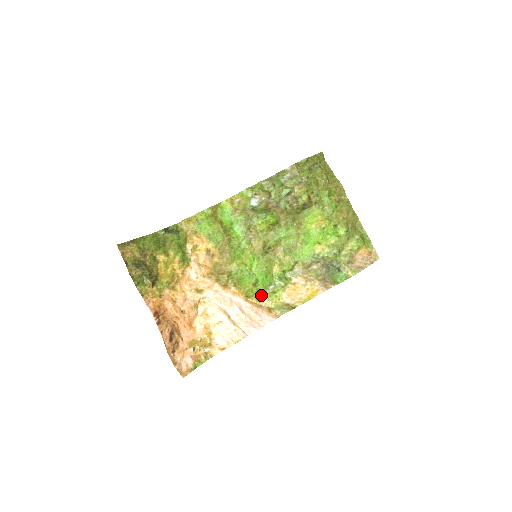
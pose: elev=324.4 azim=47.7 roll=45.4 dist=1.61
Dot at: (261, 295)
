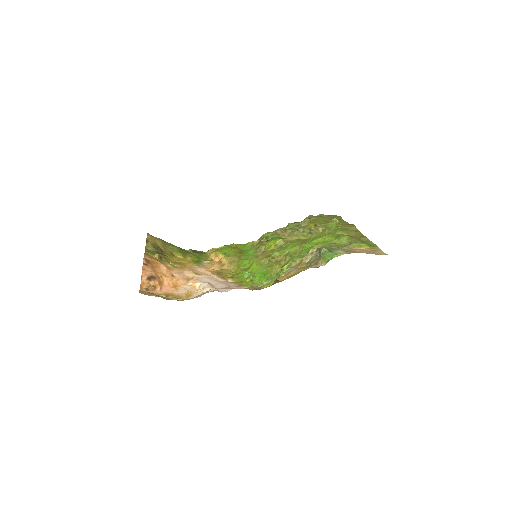
Dot at: occluded
